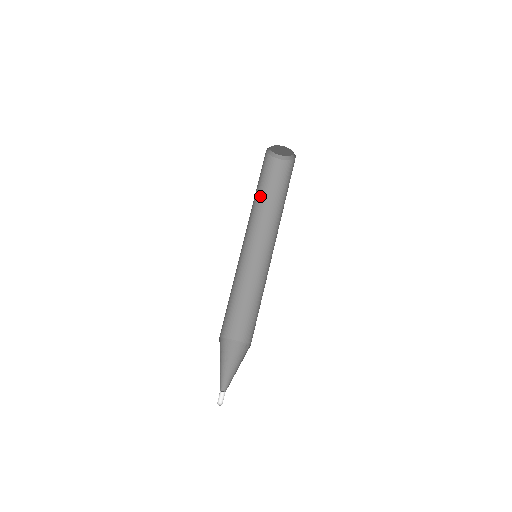
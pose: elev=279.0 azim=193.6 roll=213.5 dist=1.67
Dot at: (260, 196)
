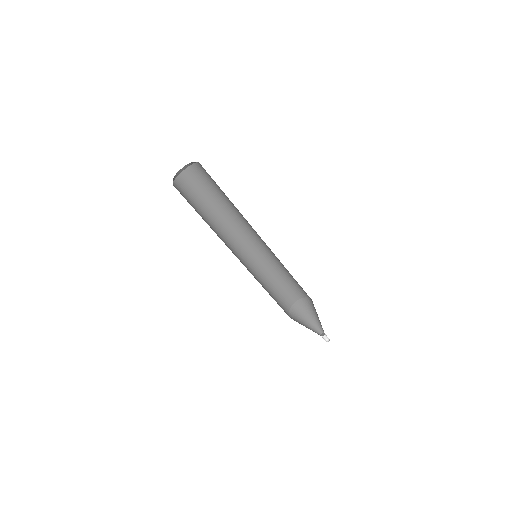
Dot at: (211, 209)
